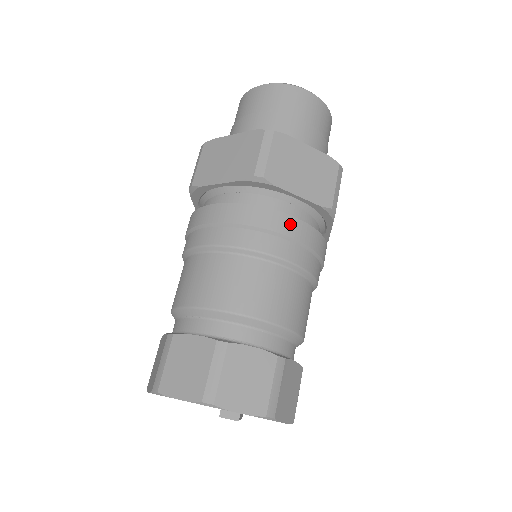
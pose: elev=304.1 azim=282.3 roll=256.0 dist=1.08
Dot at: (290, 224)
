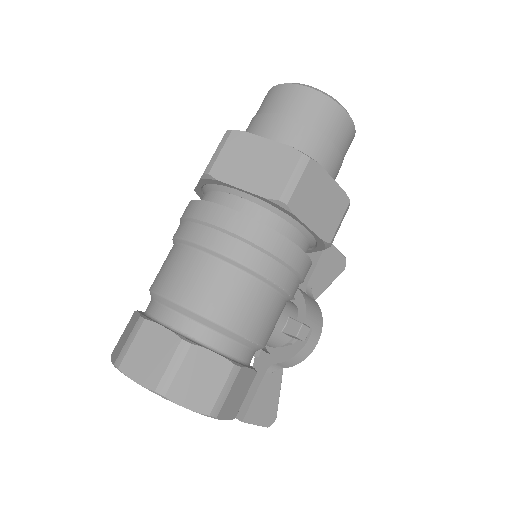
Dot at: (226, 216)
